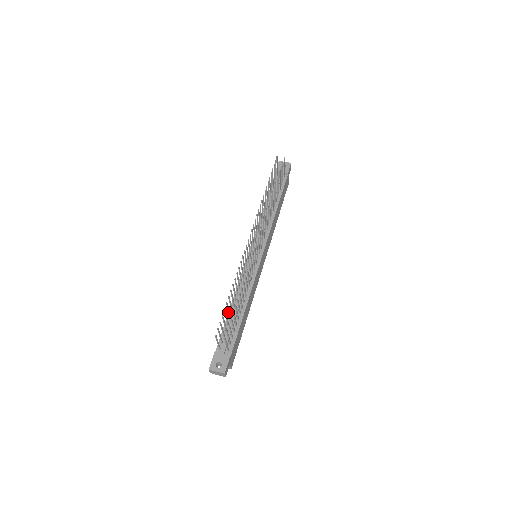
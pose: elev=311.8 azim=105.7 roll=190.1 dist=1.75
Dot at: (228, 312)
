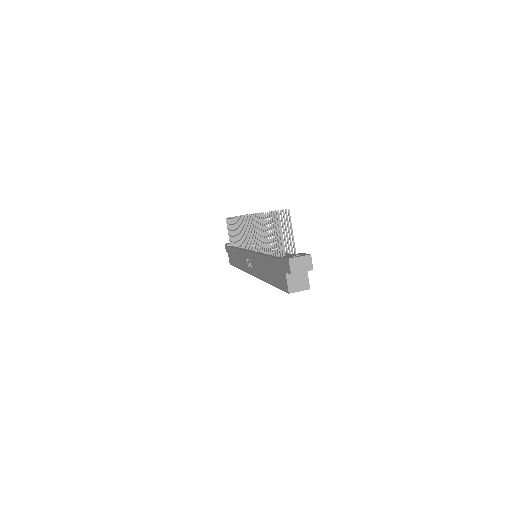
Dot at: (269, 238)
